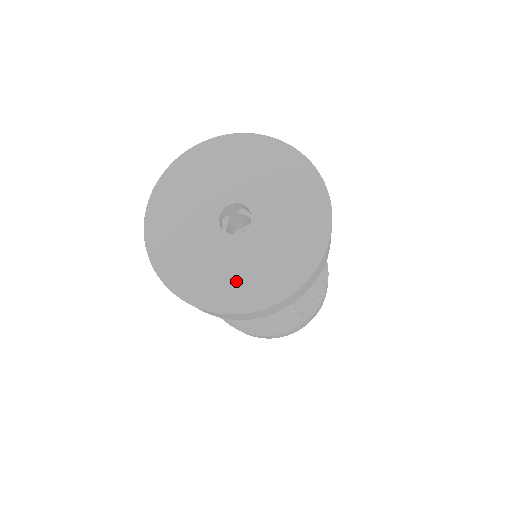
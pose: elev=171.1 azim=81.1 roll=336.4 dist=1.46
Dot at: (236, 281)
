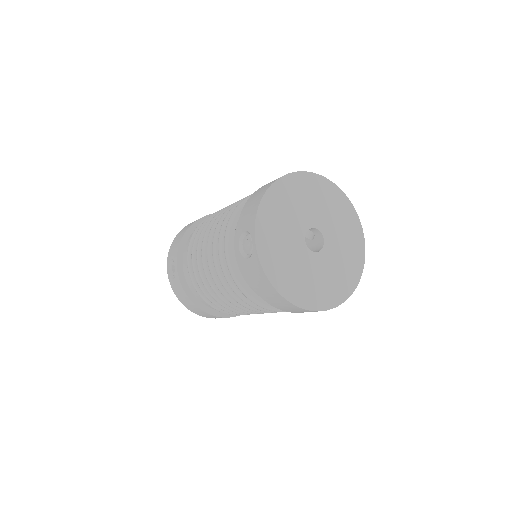
Dot at: (324, 286)
